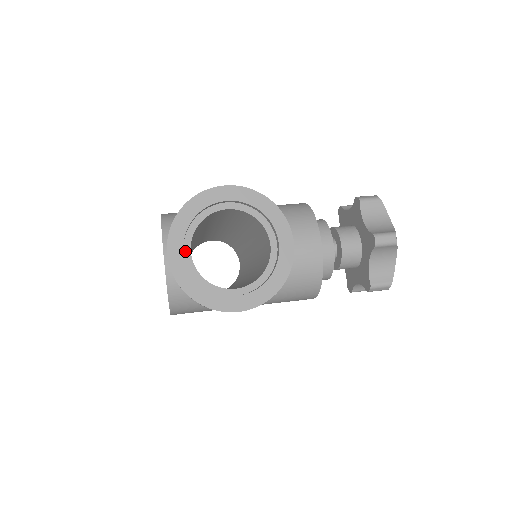
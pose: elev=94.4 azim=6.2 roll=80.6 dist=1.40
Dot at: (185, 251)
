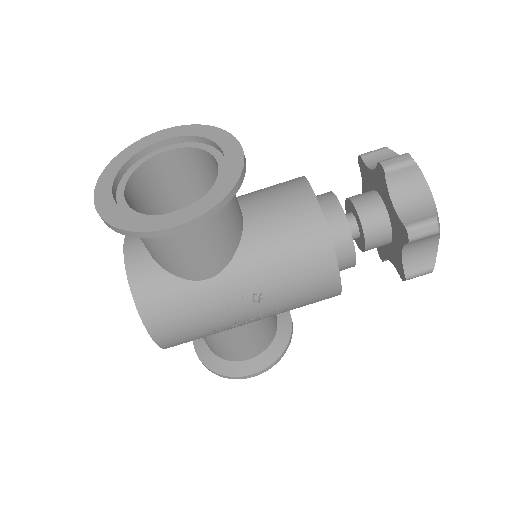
Dot at: (118, 195)
